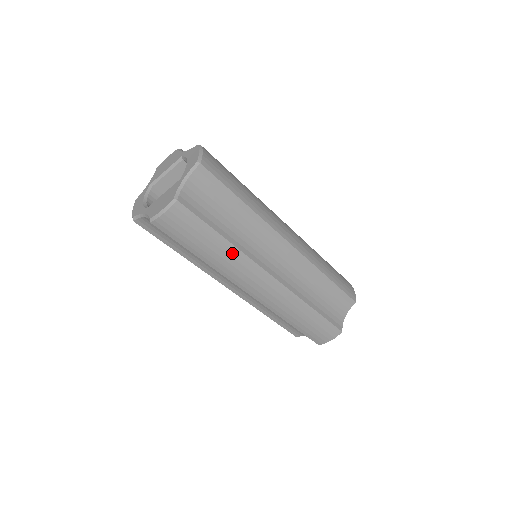
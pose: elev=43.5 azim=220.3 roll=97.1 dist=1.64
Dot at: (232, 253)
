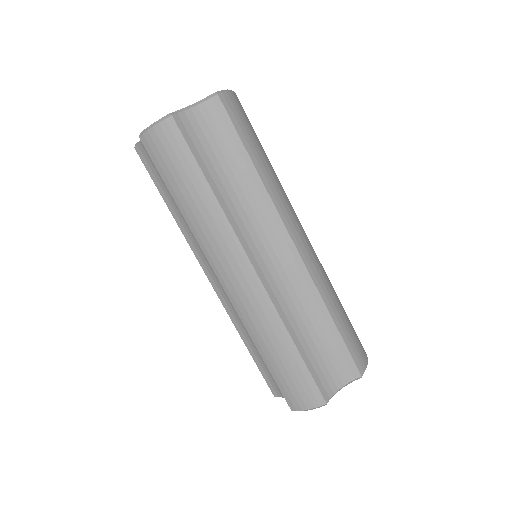
Dot at: (214, 212)
